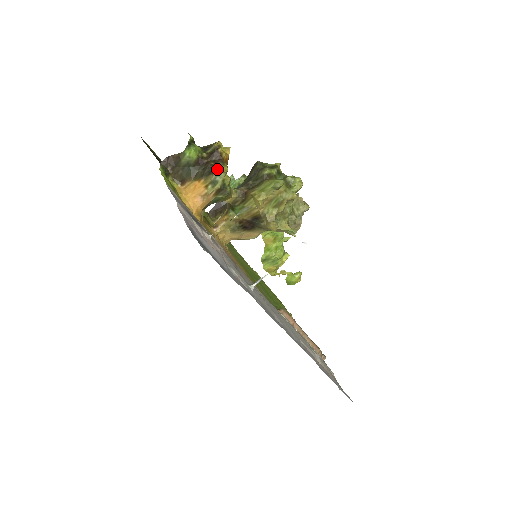
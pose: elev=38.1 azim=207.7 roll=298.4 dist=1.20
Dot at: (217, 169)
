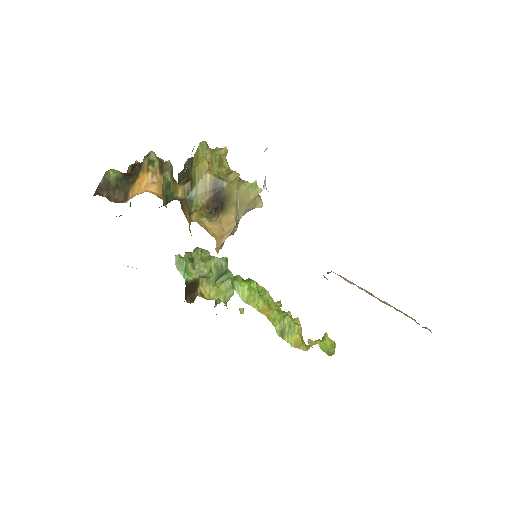
Dot at: (145, 156)
